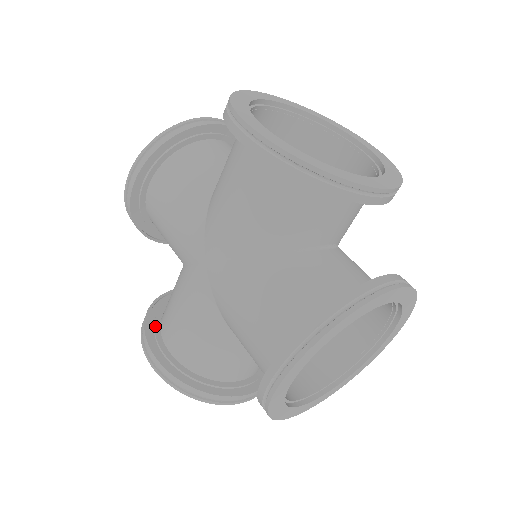
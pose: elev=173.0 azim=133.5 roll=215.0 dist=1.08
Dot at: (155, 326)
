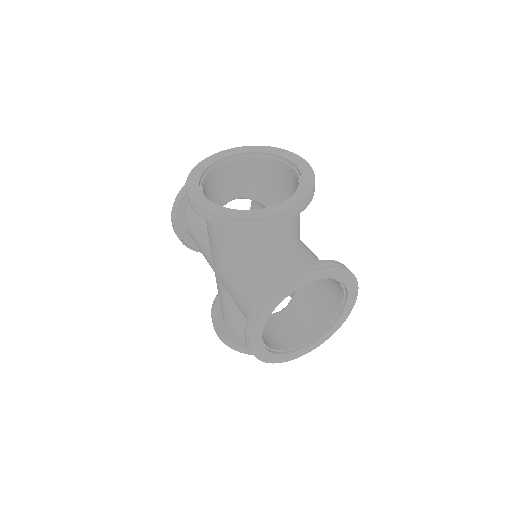
Dot at: (218, 311)
